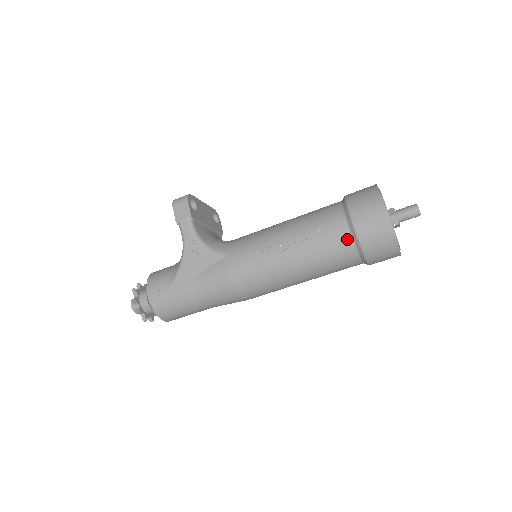
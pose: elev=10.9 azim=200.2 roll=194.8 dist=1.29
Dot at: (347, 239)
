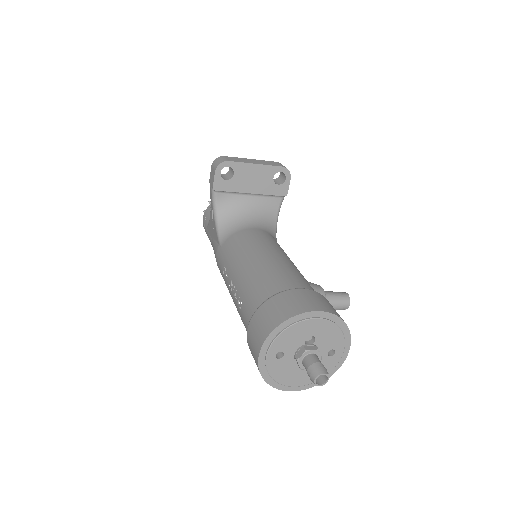
Dot at: occluded
